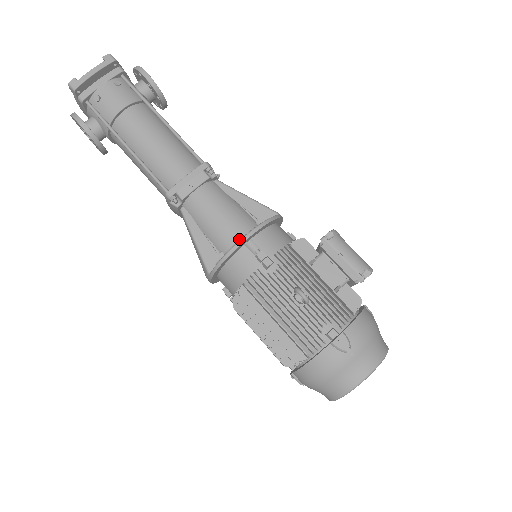
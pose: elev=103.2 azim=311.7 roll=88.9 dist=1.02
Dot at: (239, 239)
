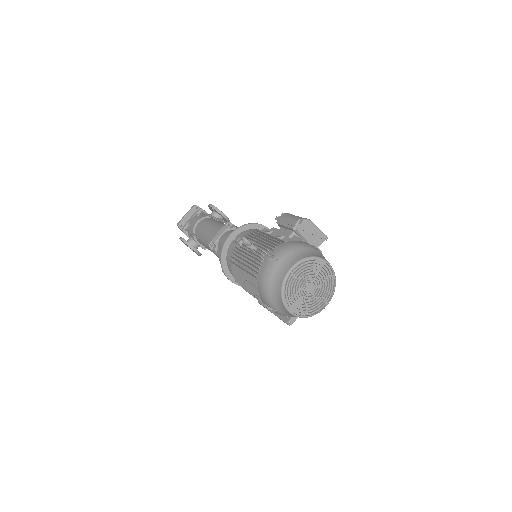
Dot at: occluded
